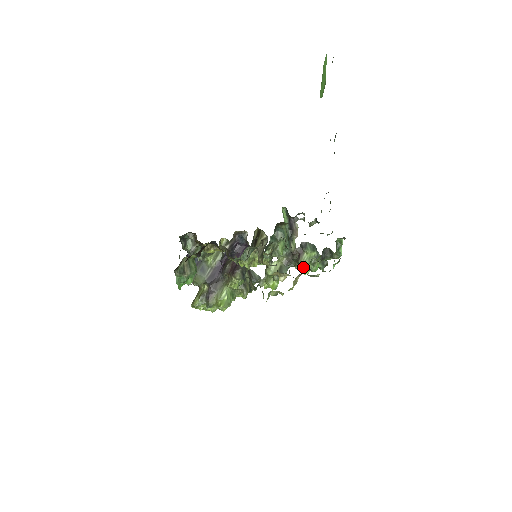
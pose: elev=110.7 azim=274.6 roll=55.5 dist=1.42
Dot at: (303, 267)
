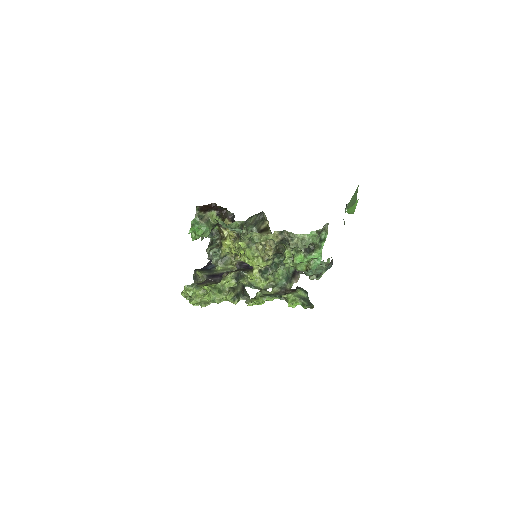
Dot at: (288, 251)
